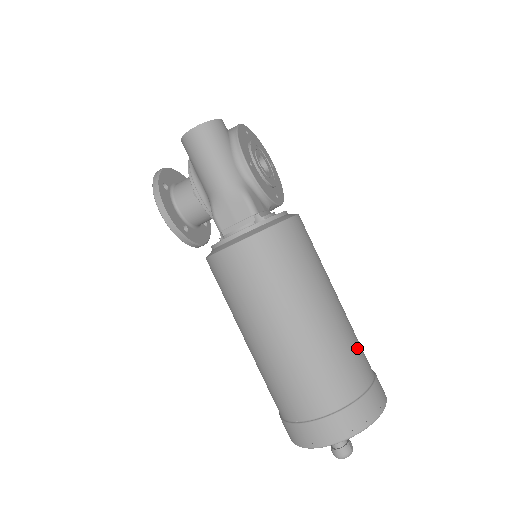
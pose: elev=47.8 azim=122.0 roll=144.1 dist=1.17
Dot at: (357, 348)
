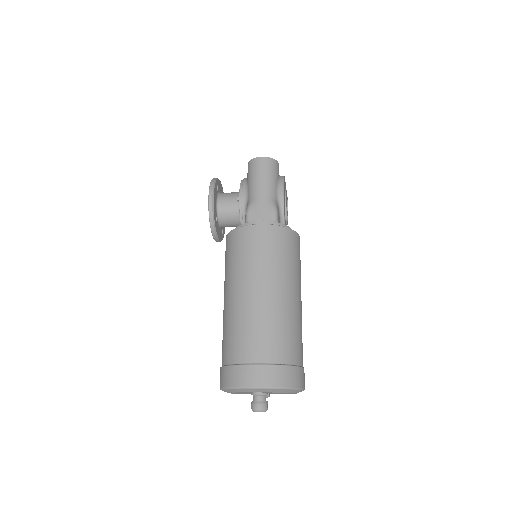
Dot at: occluded
